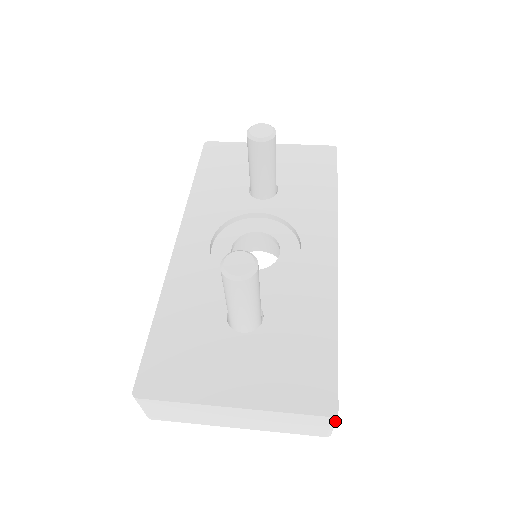
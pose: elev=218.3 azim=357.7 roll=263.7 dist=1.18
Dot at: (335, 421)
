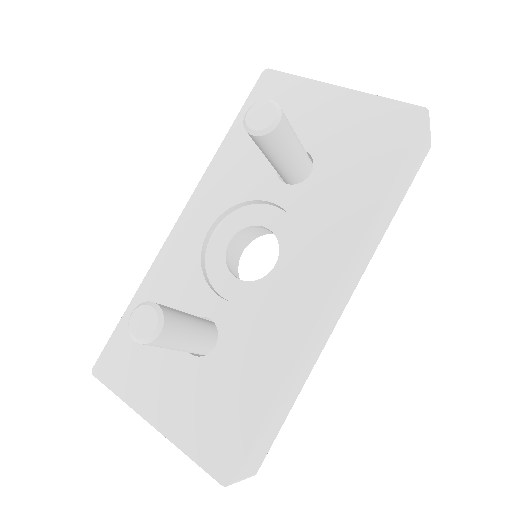
Dot at: (239, 481)
